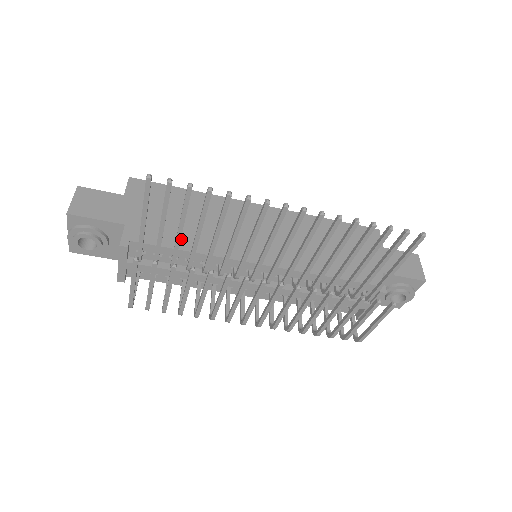
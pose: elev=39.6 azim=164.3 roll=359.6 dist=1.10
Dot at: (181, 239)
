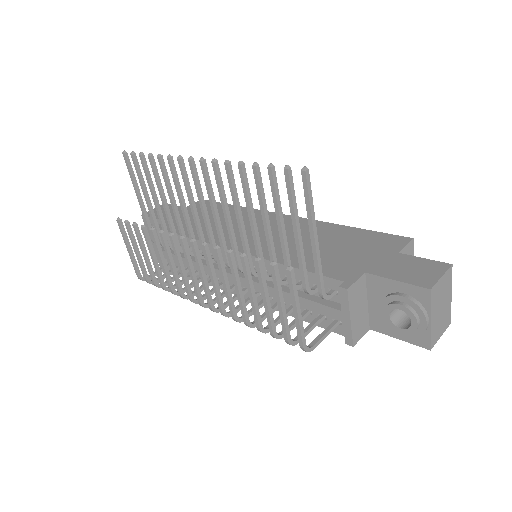
Dot at: occluded
